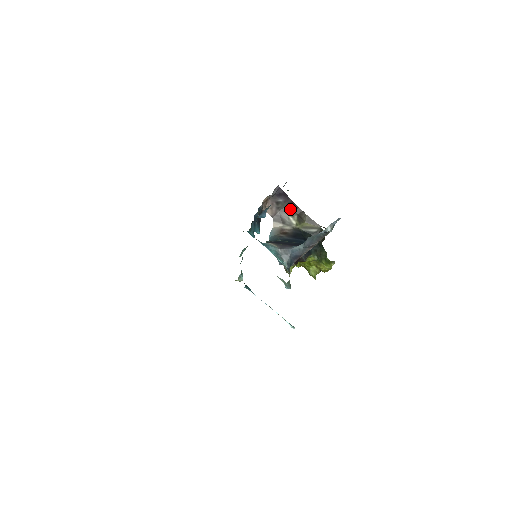
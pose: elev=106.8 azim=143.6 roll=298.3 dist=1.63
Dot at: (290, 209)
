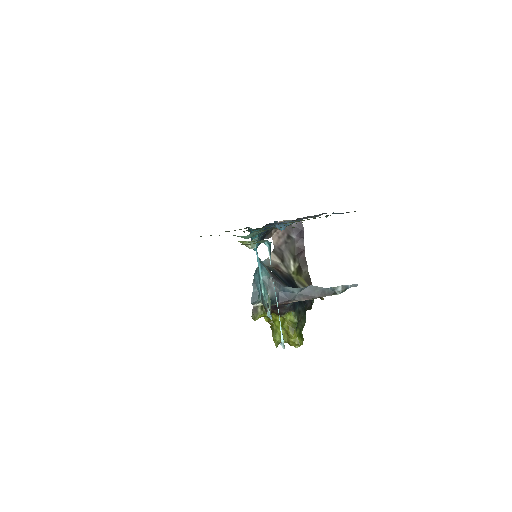
Dot at: (296, 252)
